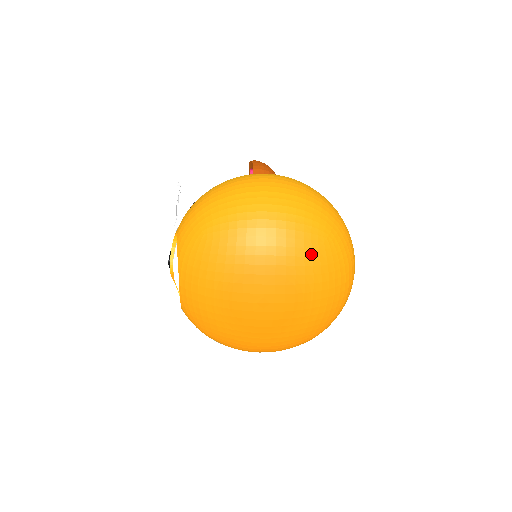
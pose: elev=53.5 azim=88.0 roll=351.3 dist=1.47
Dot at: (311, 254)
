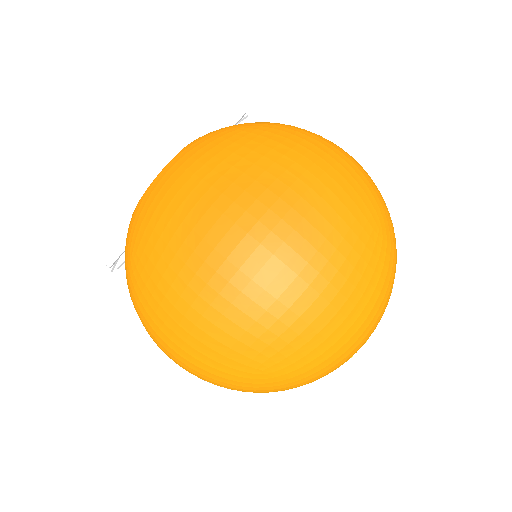
Dot at: (351, 223)
